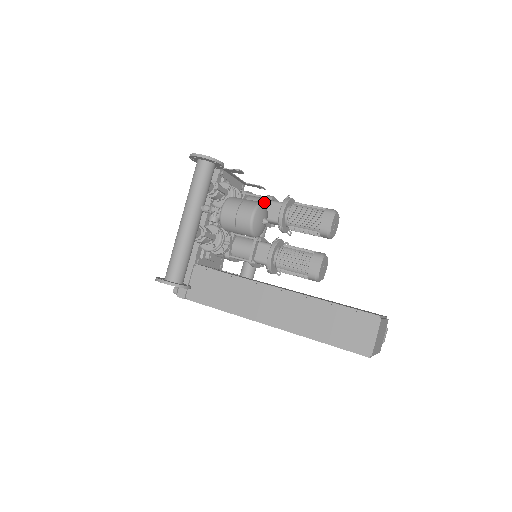
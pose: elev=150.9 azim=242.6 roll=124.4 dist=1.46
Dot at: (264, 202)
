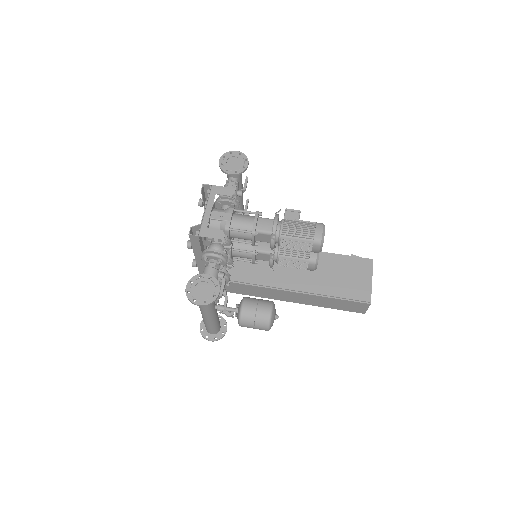
Dot at: occluded
